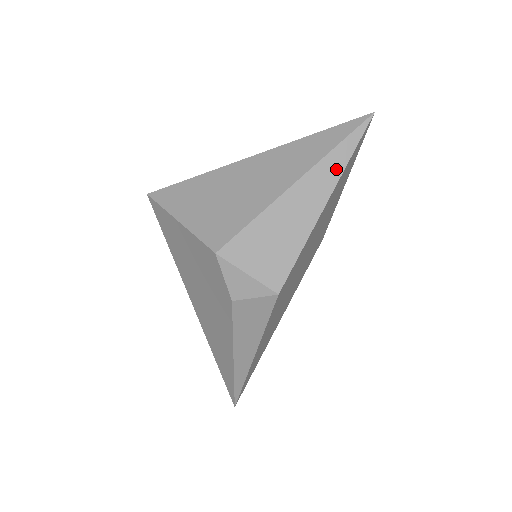
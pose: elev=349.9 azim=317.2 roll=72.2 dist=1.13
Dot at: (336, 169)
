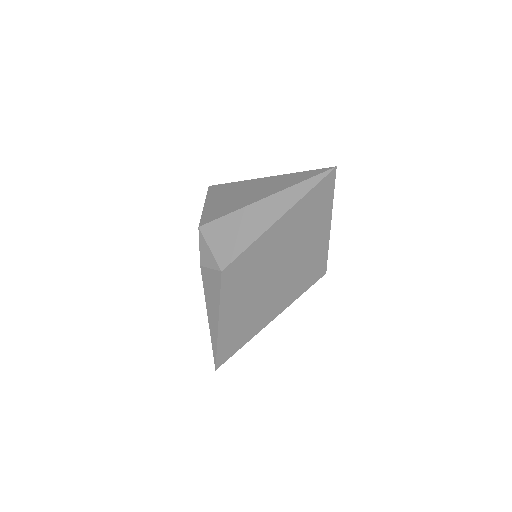
Dot at: (292, 199)
